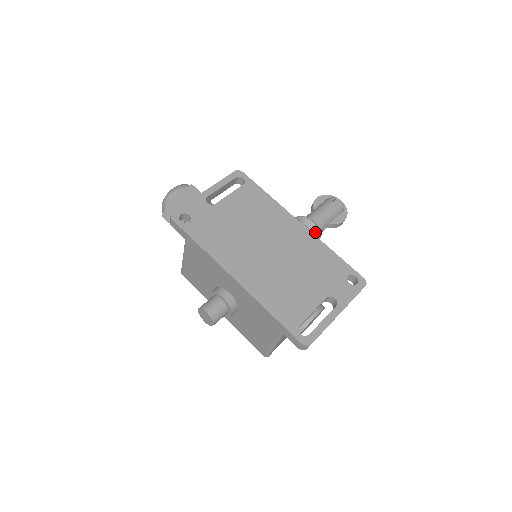
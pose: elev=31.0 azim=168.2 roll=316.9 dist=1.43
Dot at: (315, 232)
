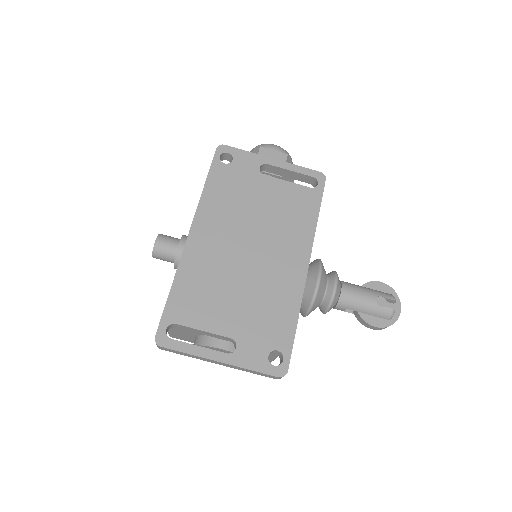
Dot at: (328, 298)
